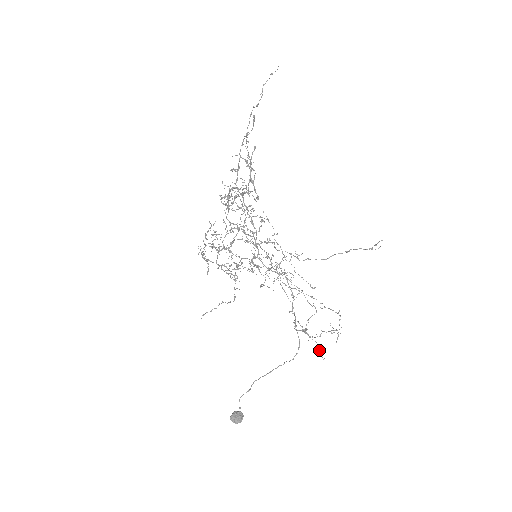
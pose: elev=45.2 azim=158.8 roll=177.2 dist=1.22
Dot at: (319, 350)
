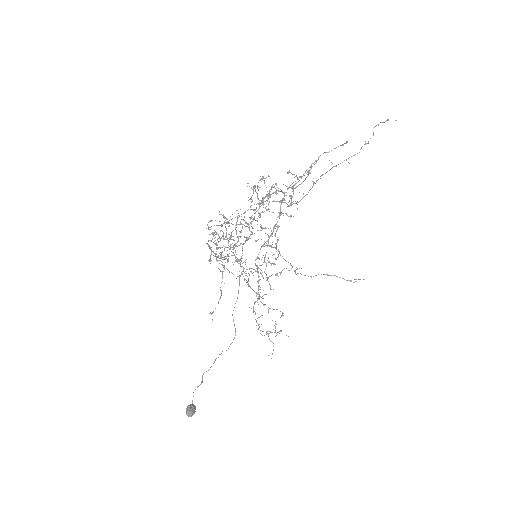
Dot at: (273, 350)
